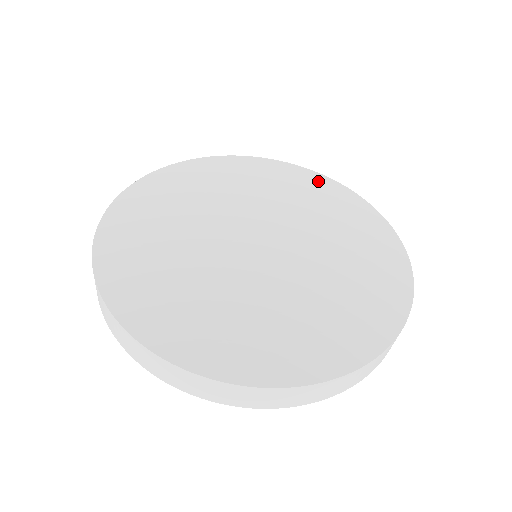
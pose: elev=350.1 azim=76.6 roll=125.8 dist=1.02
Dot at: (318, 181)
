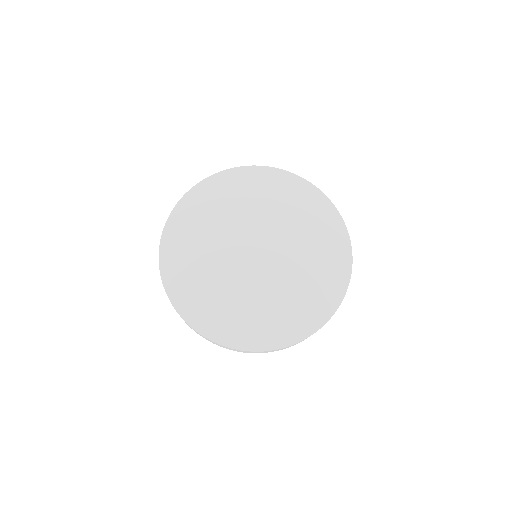
Dot at: (297, 186)
